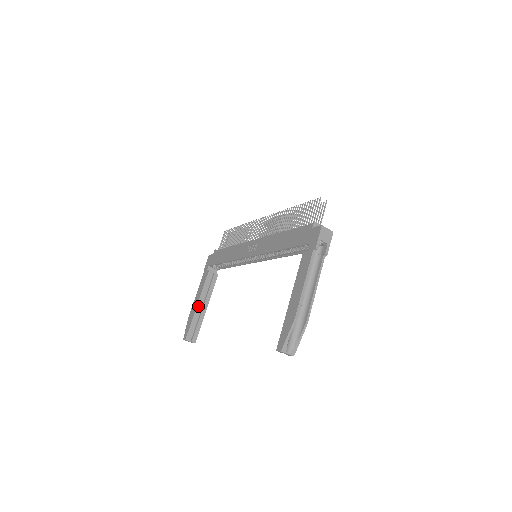
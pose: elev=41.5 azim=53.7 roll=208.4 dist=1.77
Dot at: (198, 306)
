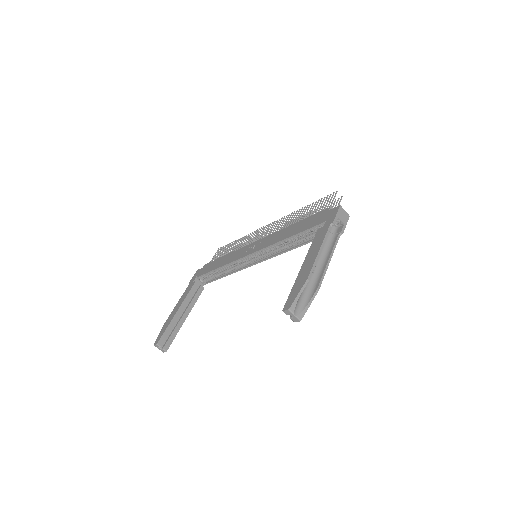
Dot at: (178, 313)
